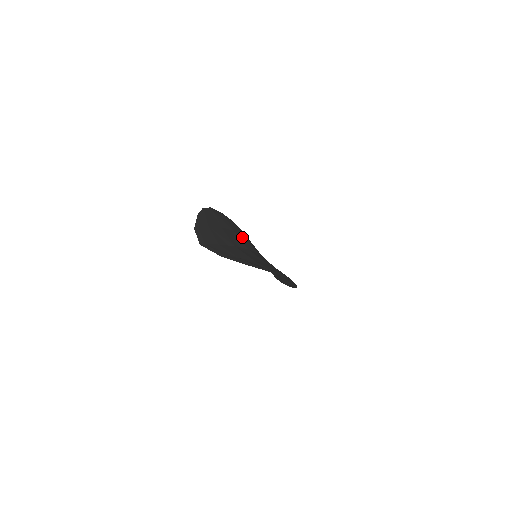
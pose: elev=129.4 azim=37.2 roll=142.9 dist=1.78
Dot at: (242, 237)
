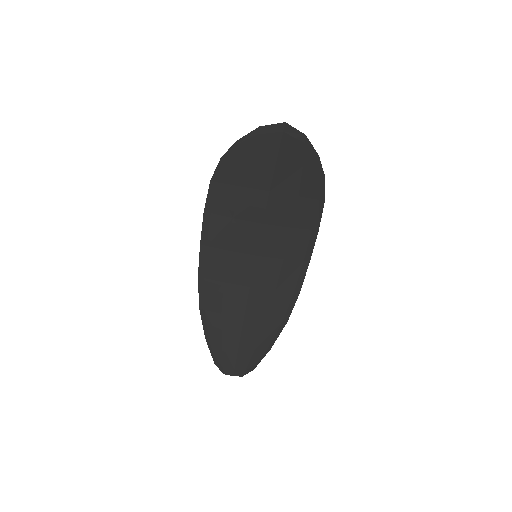
Dot at: (235, 235)
